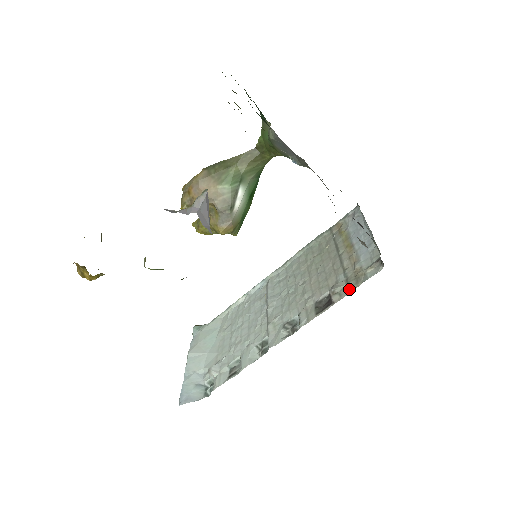
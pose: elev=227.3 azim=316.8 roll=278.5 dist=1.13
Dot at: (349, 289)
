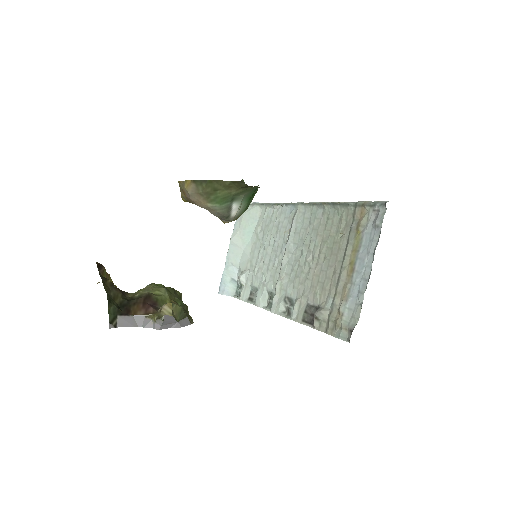
Dot at: (326, 328)
